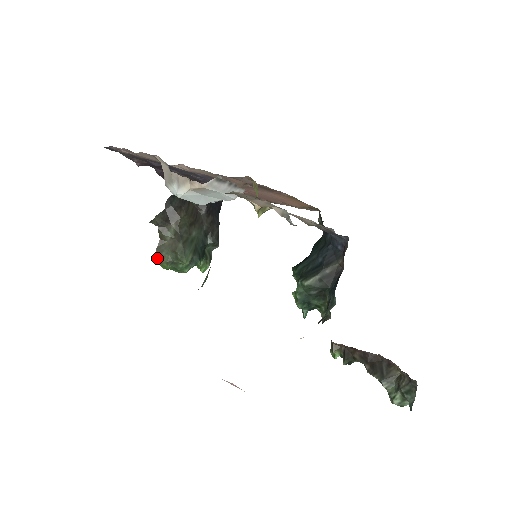
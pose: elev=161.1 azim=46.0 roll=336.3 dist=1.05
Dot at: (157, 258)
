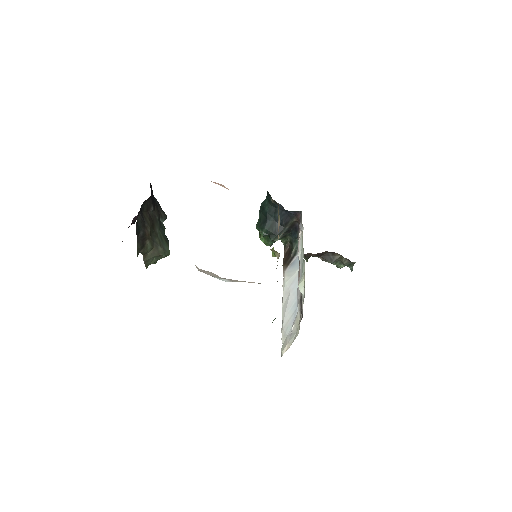
Dot at: (146, 266)
